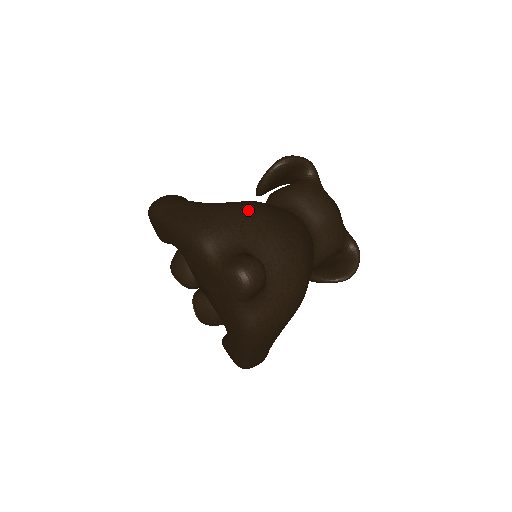
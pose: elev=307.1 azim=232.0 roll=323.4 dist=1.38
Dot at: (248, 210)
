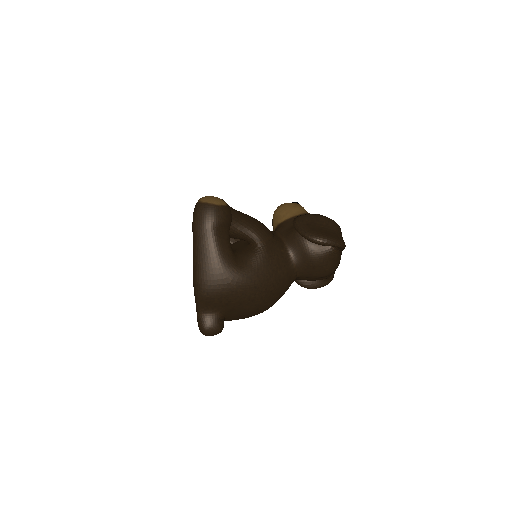
Dot at: (245, 291)
